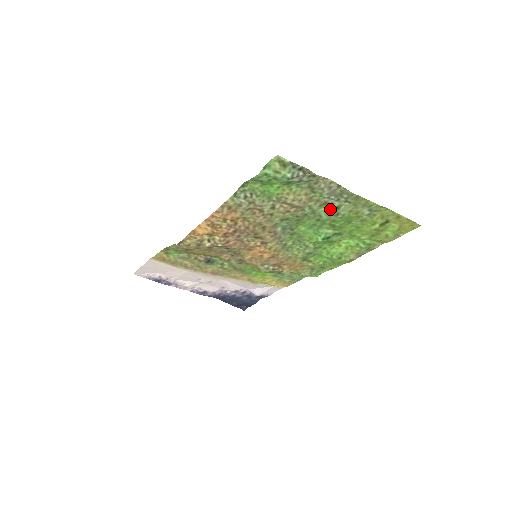
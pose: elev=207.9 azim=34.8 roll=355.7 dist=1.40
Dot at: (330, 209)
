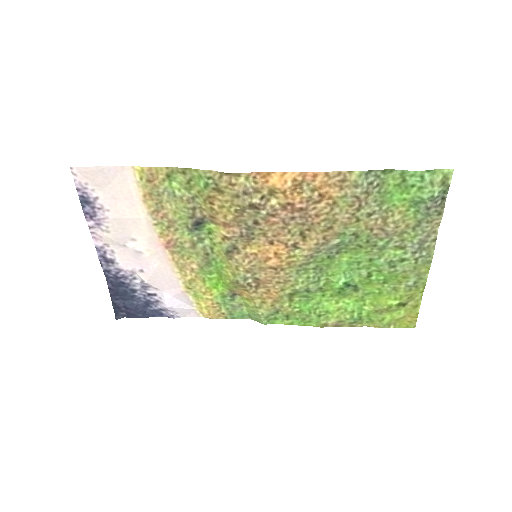
Dot at: (396, 256)
